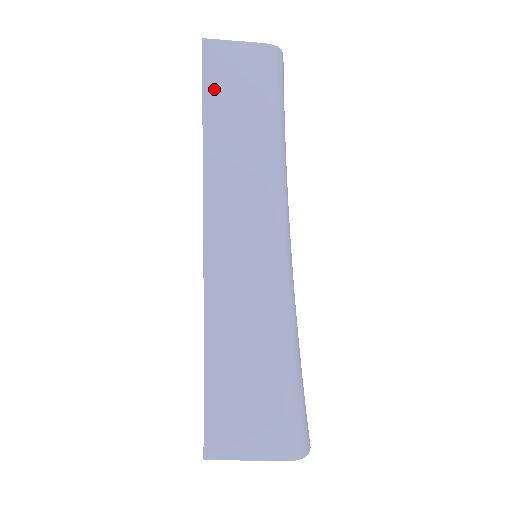
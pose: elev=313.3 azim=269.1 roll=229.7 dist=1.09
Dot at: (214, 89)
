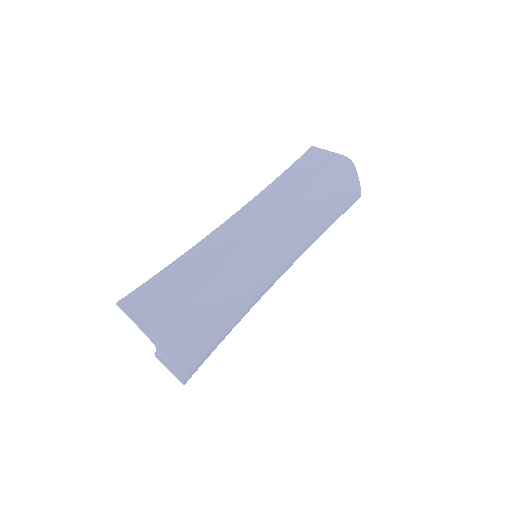
Dot at: (299, 164)
